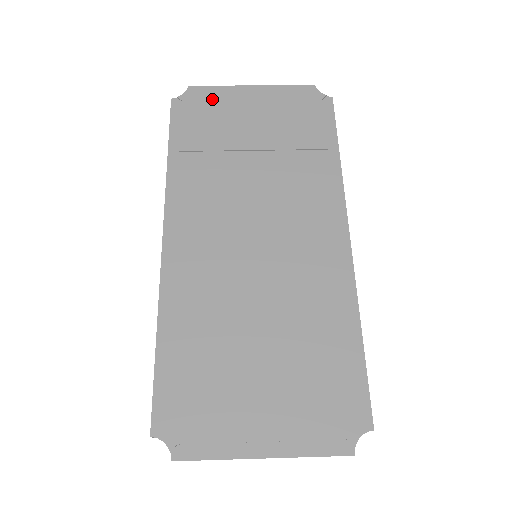
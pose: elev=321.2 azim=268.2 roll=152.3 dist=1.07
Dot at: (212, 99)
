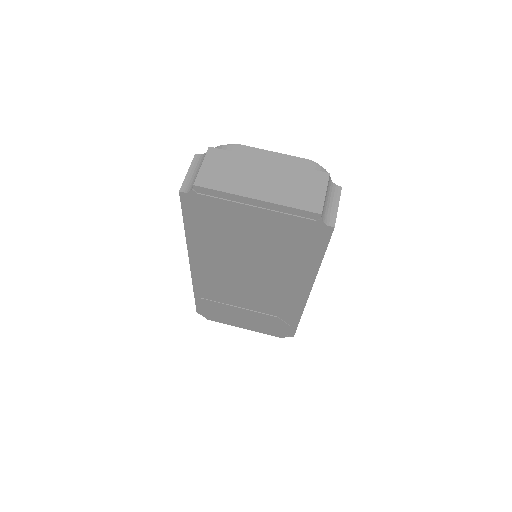
Dot at: (217, 203)
